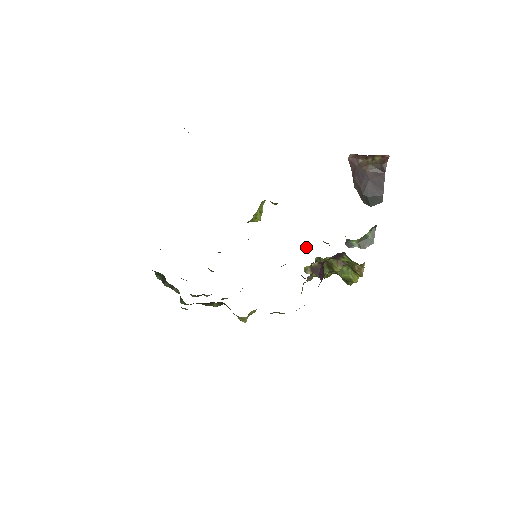
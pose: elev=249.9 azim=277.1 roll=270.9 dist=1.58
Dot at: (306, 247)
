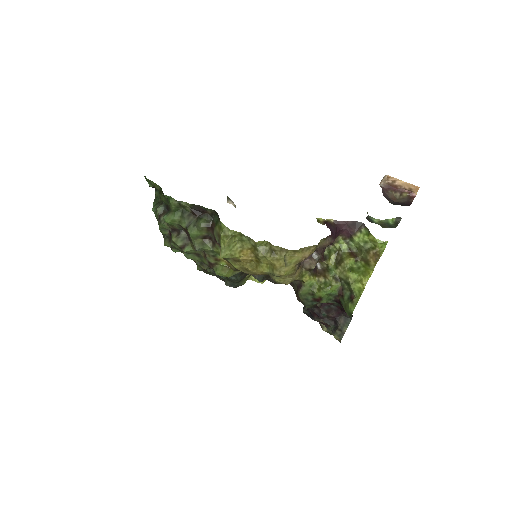
Dot at: occluded
